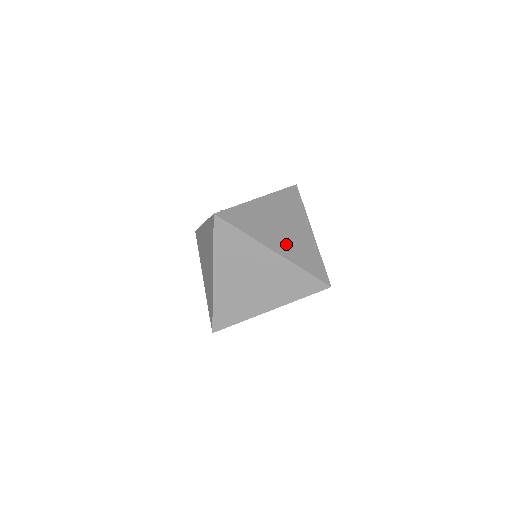
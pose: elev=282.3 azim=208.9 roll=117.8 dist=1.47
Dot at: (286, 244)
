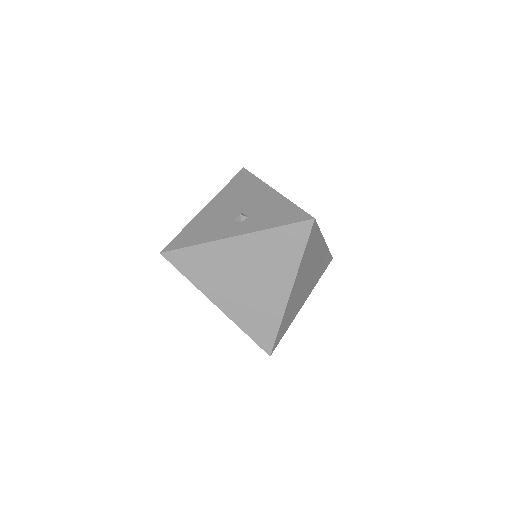
Dot at: occluded
